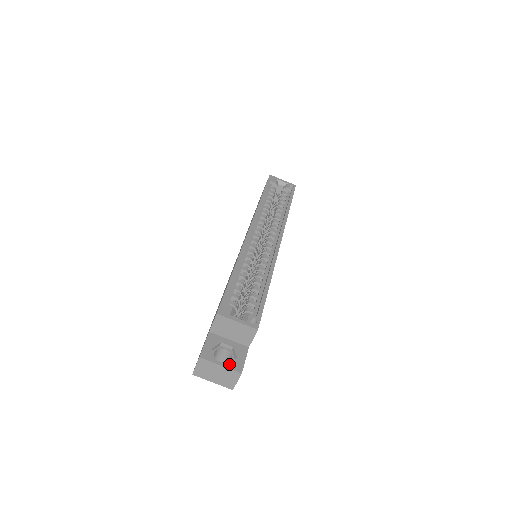
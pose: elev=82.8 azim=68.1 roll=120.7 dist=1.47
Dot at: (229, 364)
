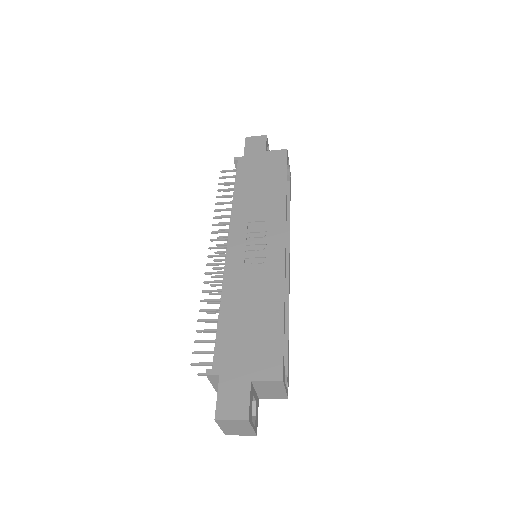
Dot at: (255, 425)
